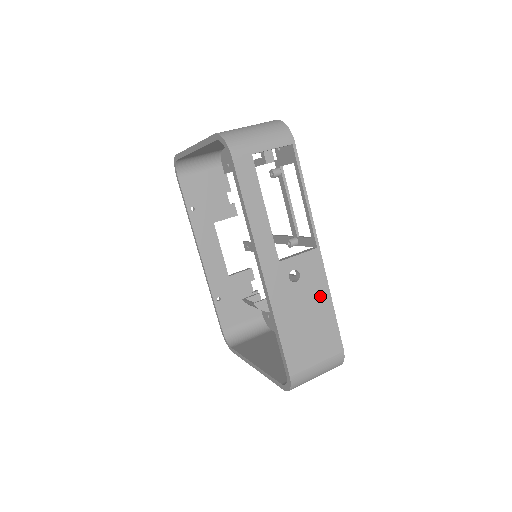
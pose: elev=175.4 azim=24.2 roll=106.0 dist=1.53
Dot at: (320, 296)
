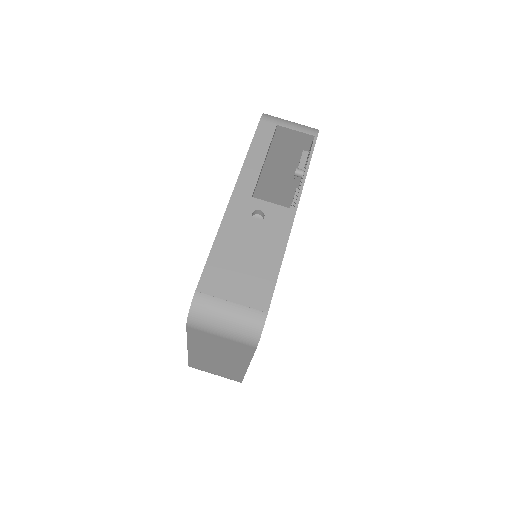
Dot at: (273, 247)
